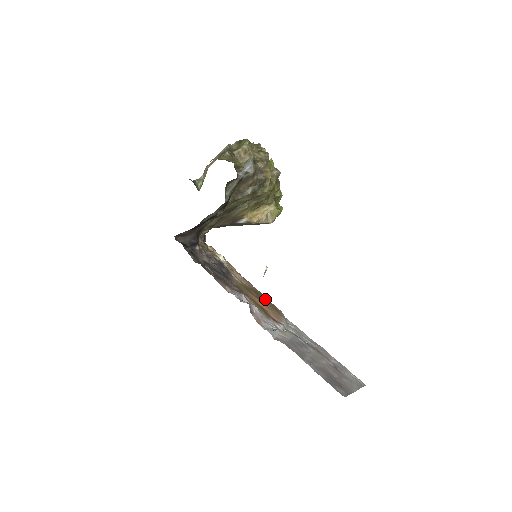
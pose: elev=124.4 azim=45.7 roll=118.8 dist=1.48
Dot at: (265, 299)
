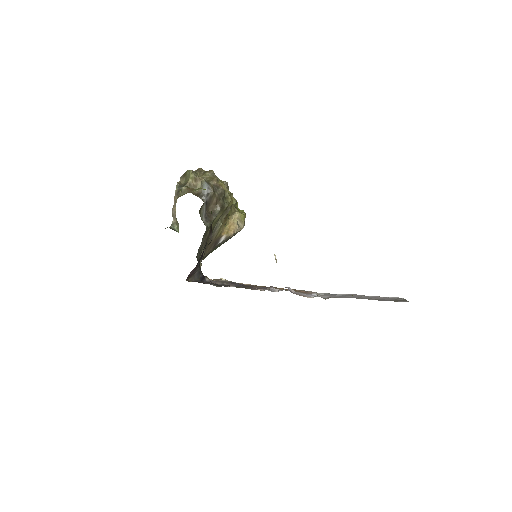
Dot at: occluded
